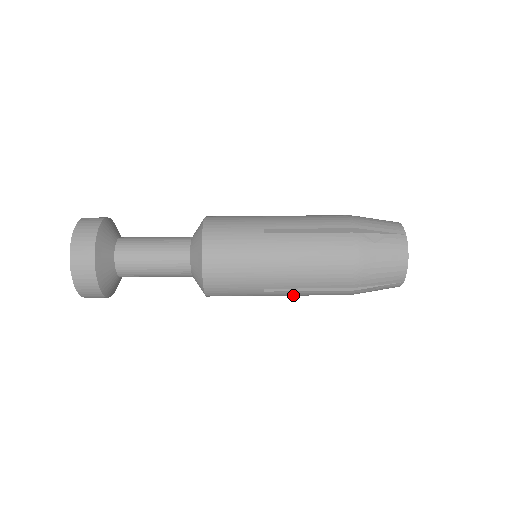
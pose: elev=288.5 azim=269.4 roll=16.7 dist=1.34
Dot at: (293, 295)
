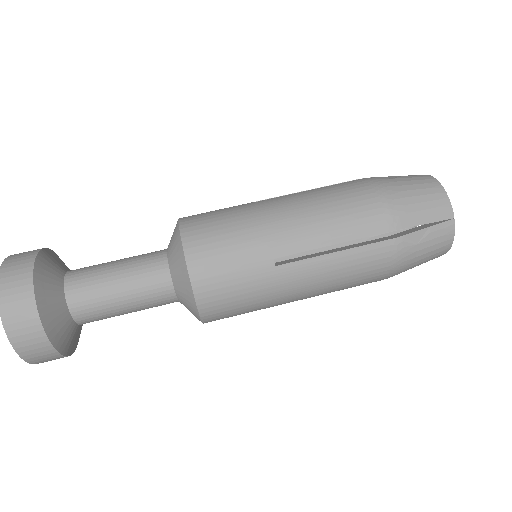
Dot at: (318, 275)
